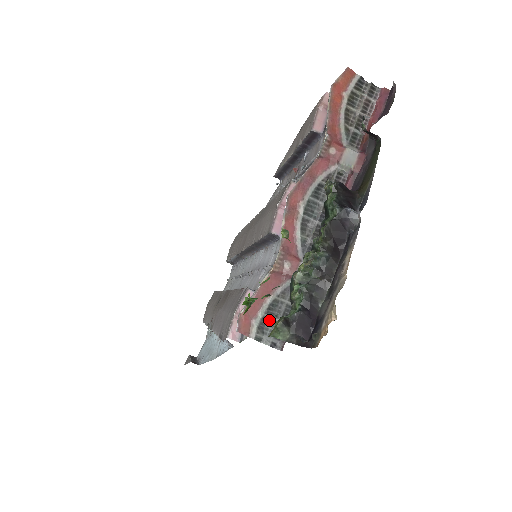
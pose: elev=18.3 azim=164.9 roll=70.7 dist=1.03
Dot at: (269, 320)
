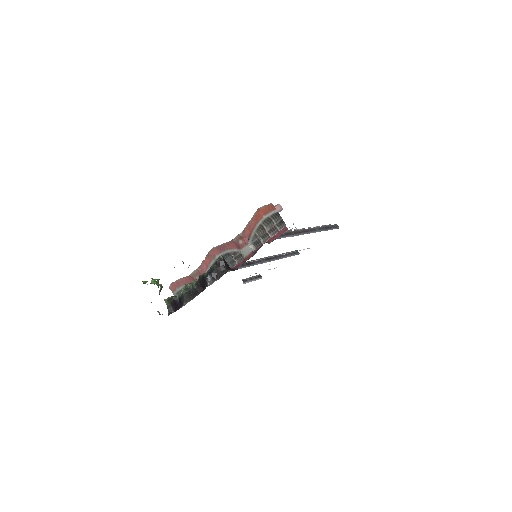
Dot at: occluded
